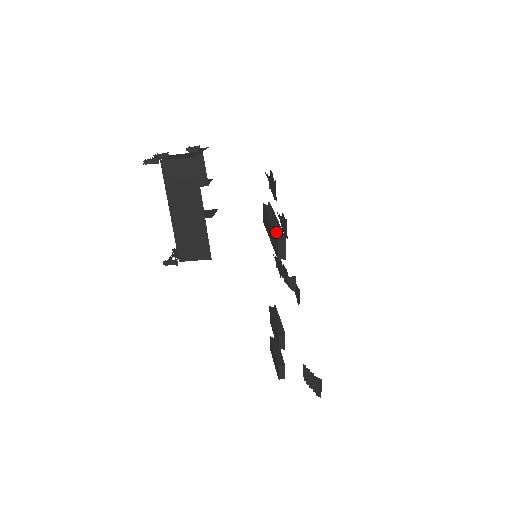
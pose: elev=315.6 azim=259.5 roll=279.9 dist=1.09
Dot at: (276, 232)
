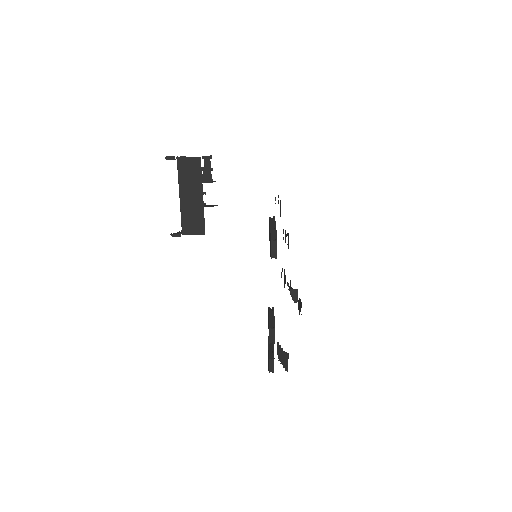
Dot at: (271, 235)
